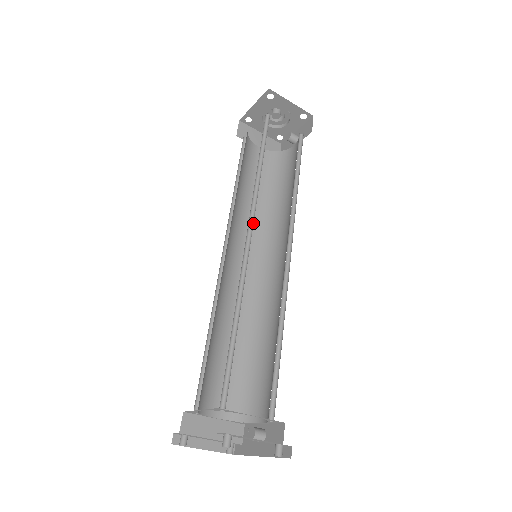
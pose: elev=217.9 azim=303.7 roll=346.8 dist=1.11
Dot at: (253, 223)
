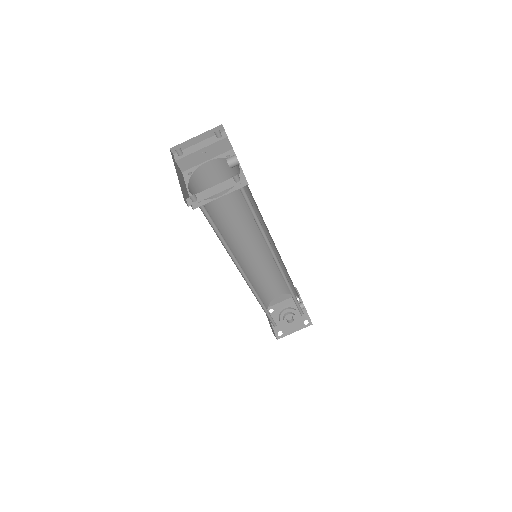
Dot at: (241, 257)
